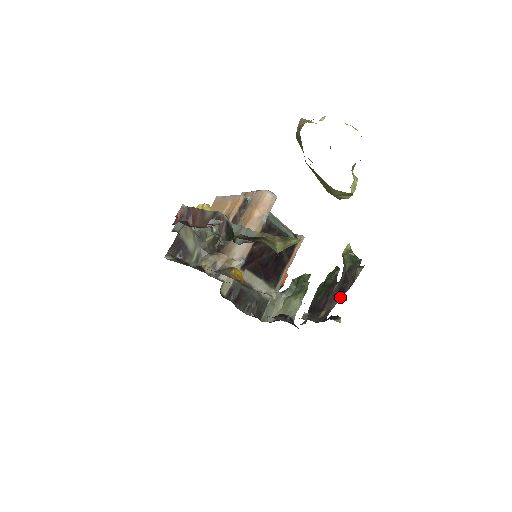
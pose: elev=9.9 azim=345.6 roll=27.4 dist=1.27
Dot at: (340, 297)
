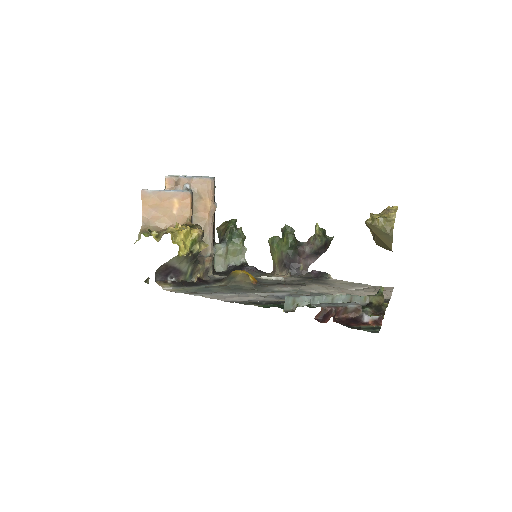
Dot at: (317, 257)
